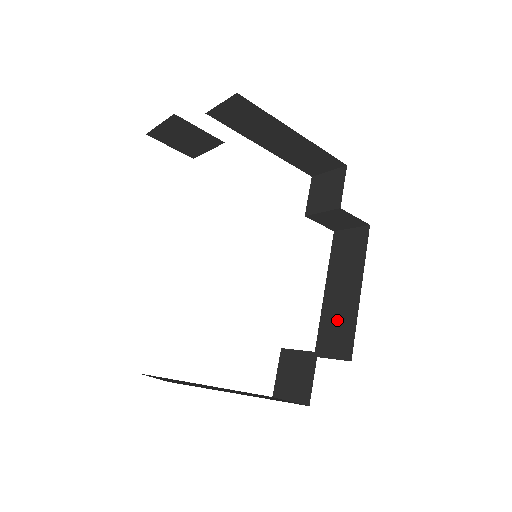
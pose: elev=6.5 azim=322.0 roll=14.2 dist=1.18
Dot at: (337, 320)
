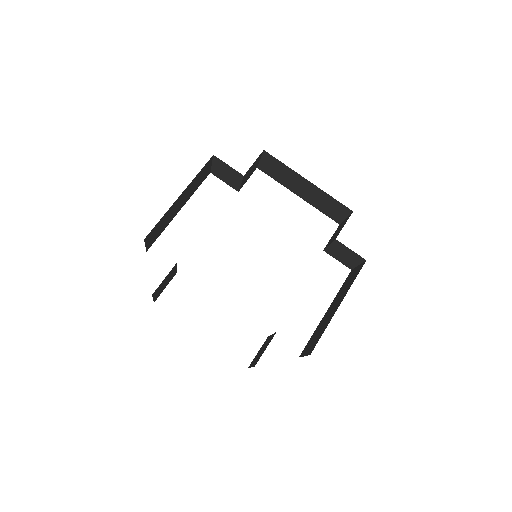
Dot at: (320, 329)
